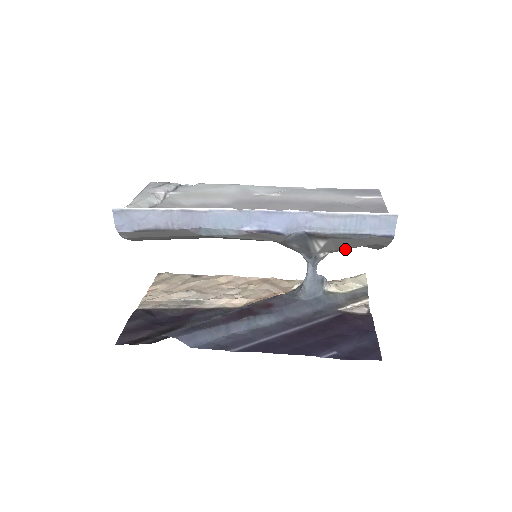
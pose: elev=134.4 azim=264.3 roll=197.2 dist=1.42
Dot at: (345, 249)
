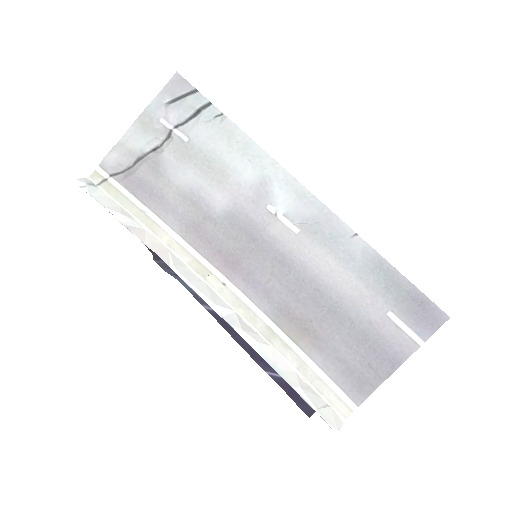
Dot at: occluded
